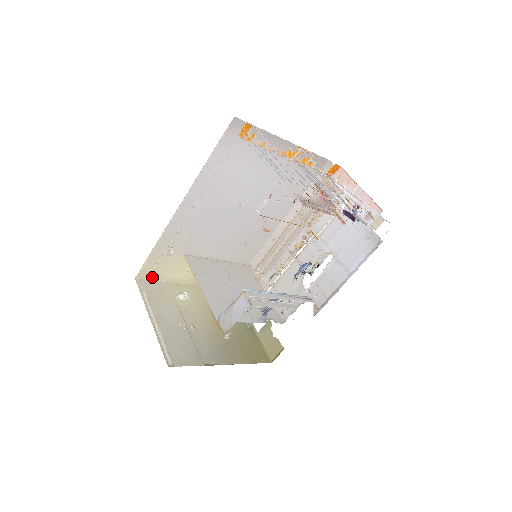
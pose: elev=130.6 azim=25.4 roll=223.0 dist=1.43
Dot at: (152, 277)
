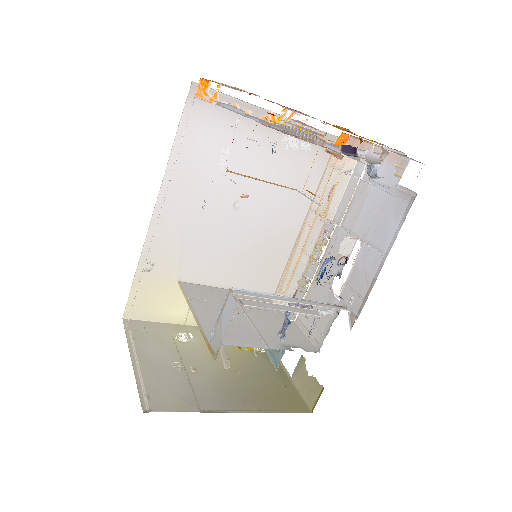
Dot at: (145, 316)
